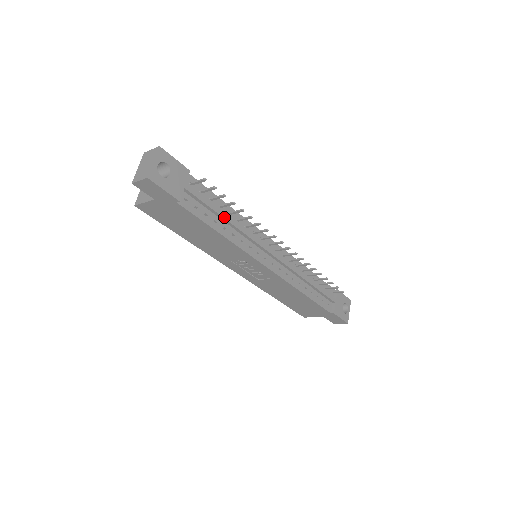
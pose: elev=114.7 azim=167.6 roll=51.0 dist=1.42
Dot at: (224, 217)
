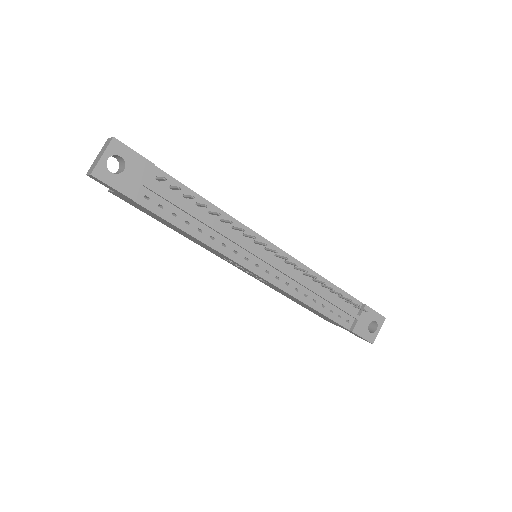
Dot at: (198, 218)
